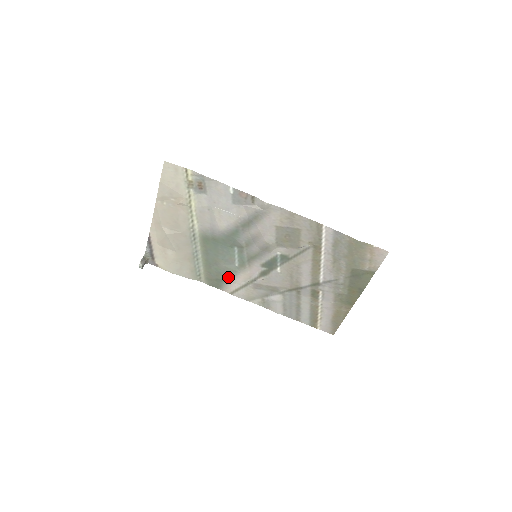
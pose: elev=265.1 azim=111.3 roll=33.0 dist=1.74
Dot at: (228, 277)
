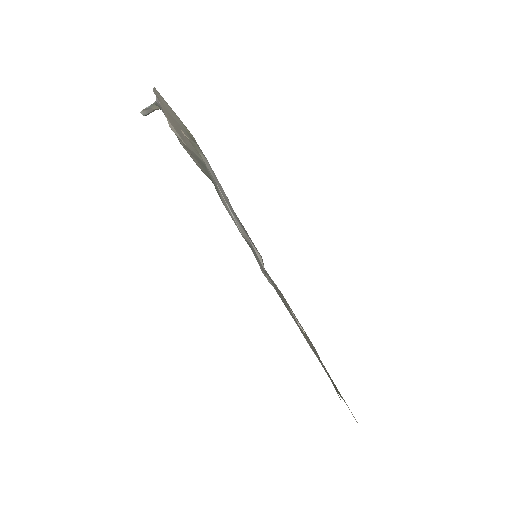
Dot at: occluded
